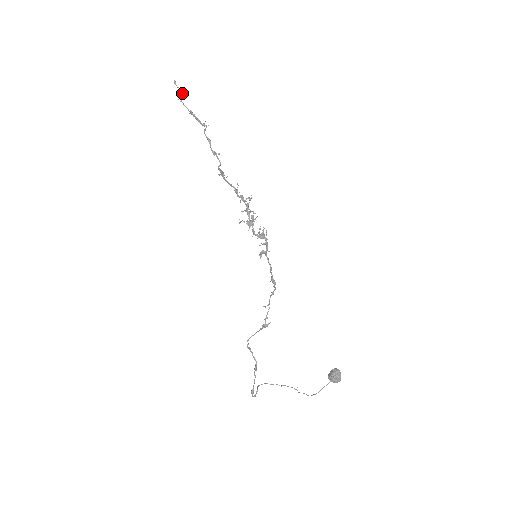
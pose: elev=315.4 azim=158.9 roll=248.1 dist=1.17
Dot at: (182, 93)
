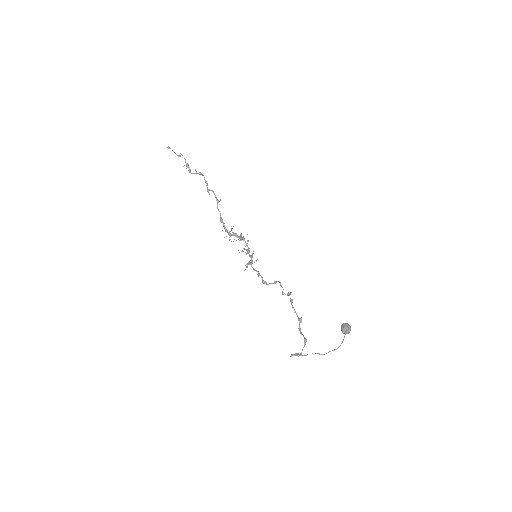
Dot at: (176, 154)
